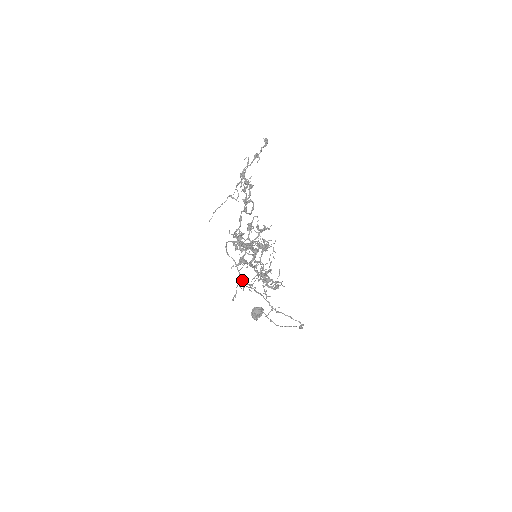
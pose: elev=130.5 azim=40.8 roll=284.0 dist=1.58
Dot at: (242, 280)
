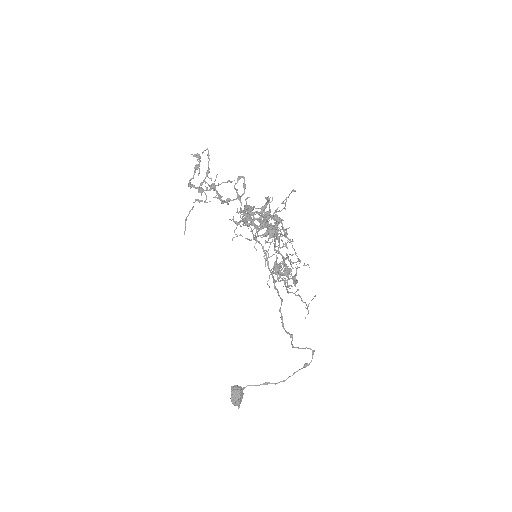
Dot at: (270, 271)
